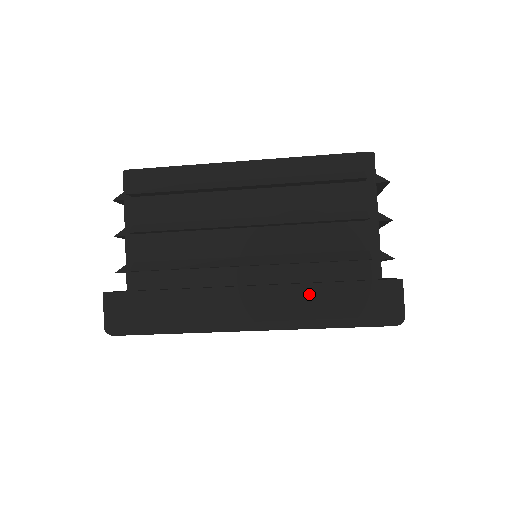
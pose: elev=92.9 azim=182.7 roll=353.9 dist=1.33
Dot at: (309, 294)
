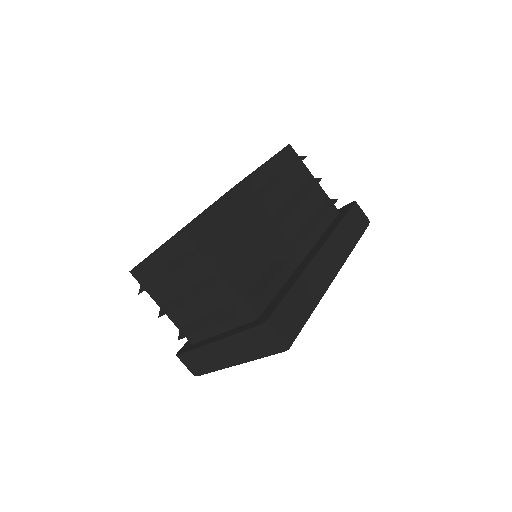
Dot at: (340, 233)
